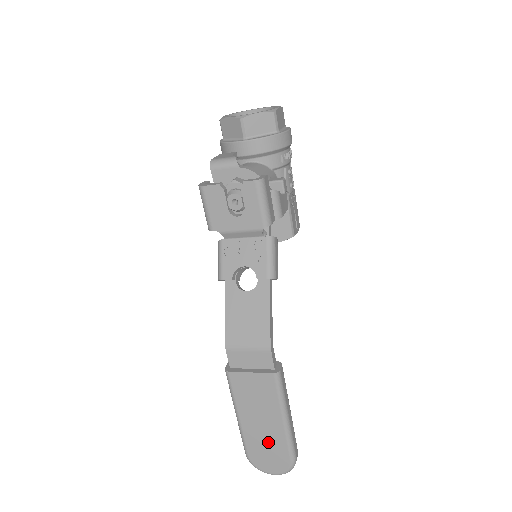
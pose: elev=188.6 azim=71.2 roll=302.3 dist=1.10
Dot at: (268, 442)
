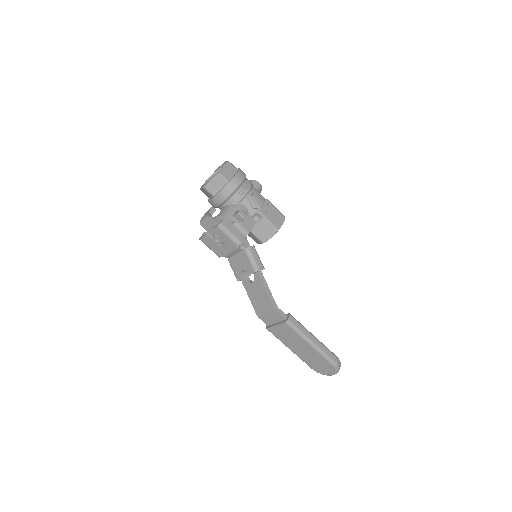
Dot at: (314, 358)
